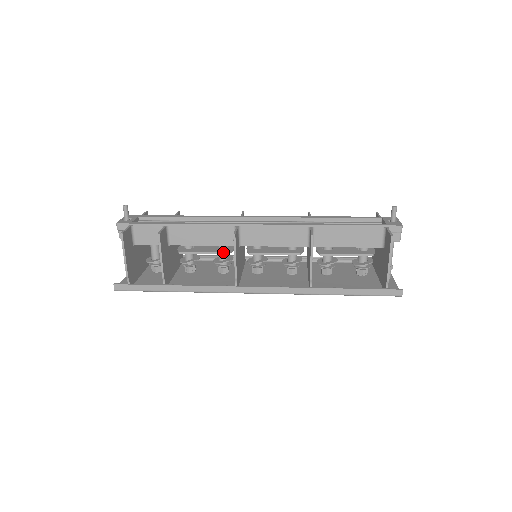
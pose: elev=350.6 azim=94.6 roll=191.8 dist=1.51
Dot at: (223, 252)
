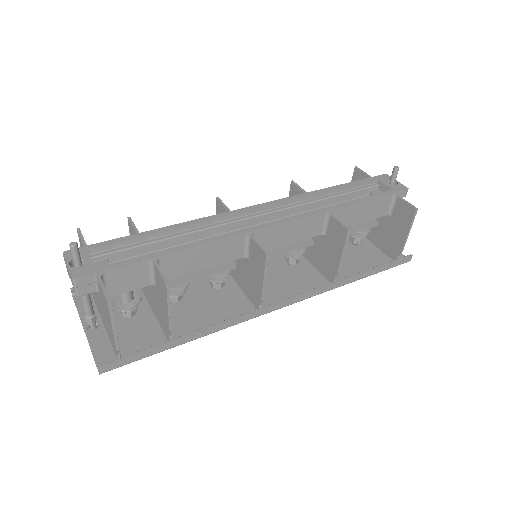
Dot at: (229, 268)
